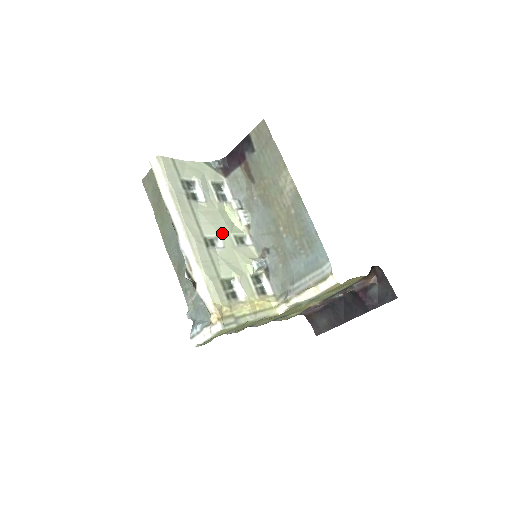
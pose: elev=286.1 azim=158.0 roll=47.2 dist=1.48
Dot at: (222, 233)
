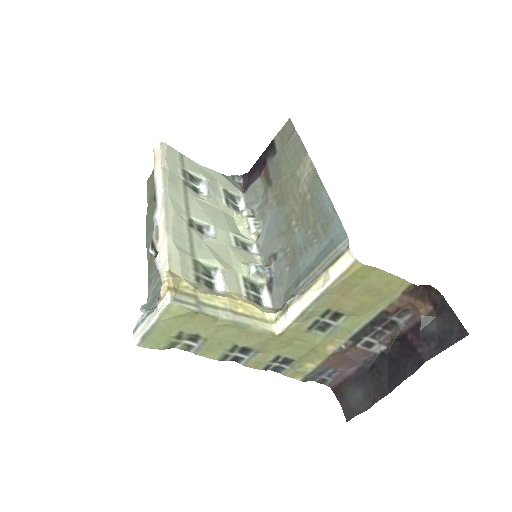
Dot at: (218, 226)
